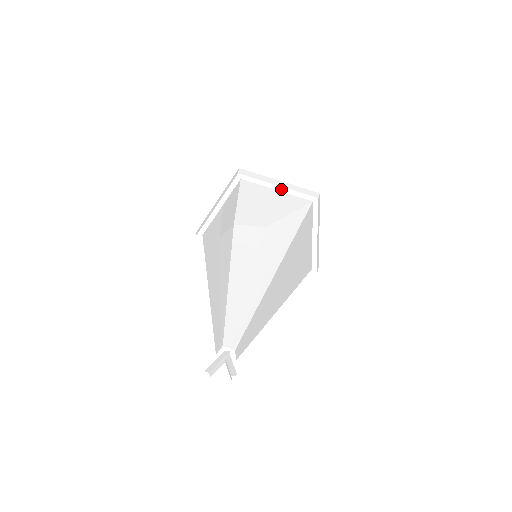
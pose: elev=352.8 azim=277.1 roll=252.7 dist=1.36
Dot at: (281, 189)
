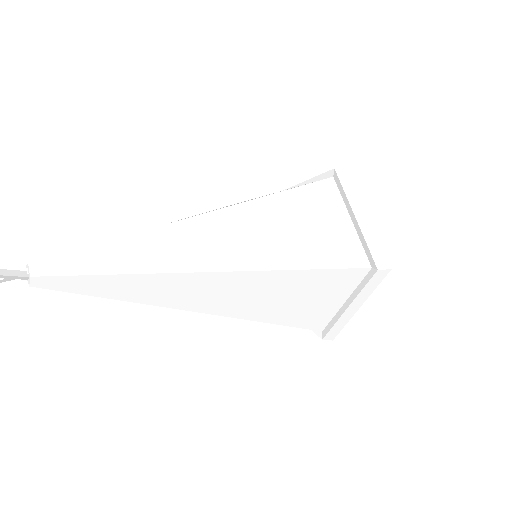
Dot at: occluded
